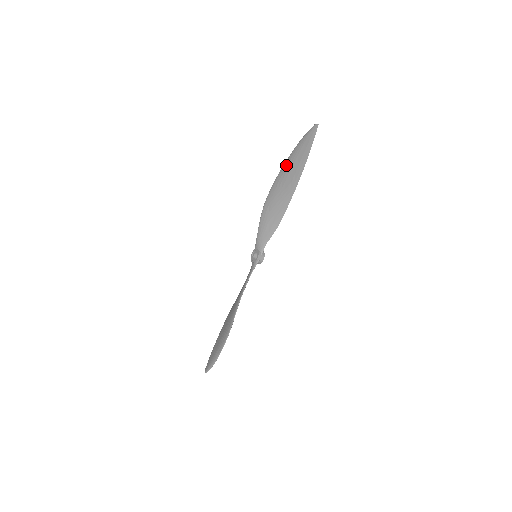
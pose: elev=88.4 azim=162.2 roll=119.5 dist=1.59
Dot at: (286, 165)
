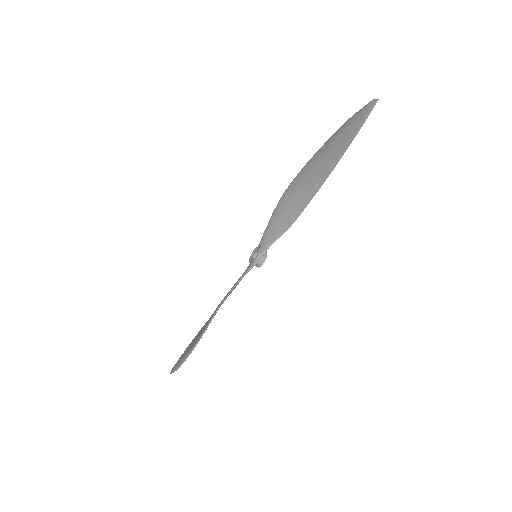
Dot at: (323, 147)
